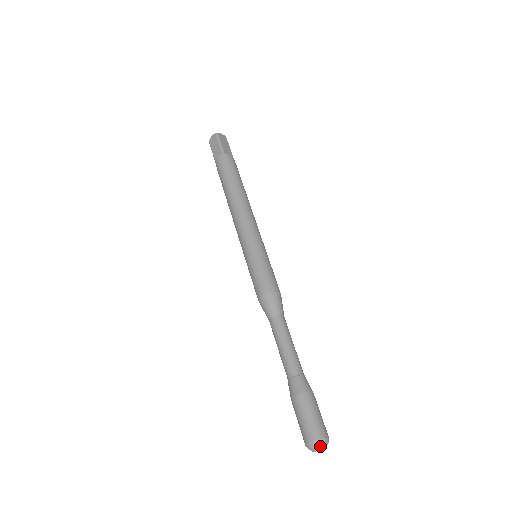
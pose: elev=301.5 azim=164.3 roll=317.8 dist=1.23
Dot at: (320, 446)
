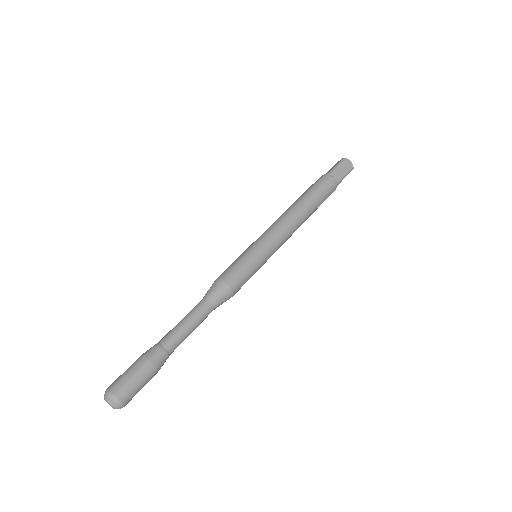
Dot at: (108, 399)
